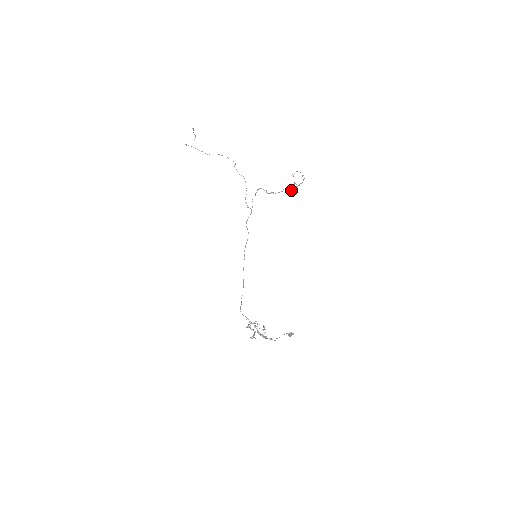
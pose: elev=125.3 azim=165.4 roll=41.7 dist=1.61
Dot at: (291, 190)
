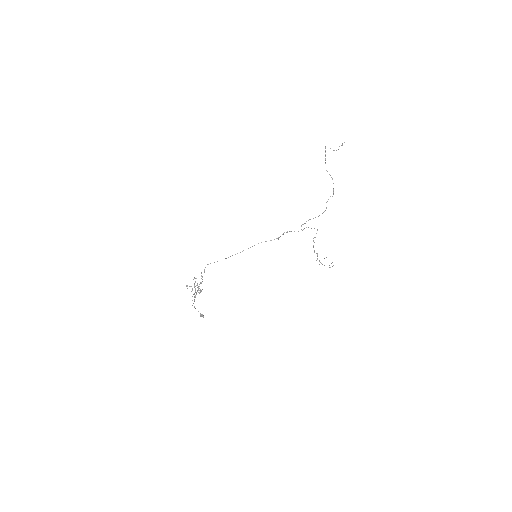
Dot at: occluded
